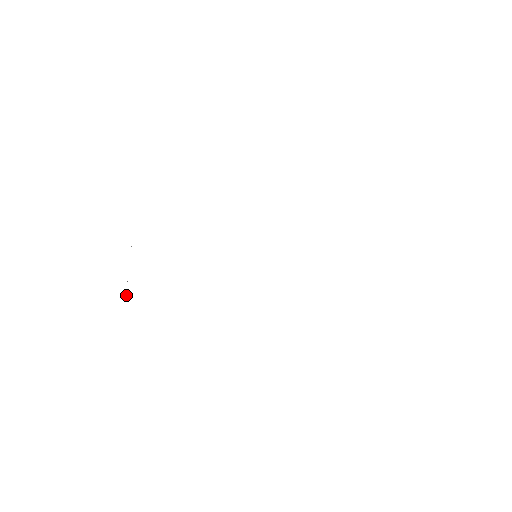
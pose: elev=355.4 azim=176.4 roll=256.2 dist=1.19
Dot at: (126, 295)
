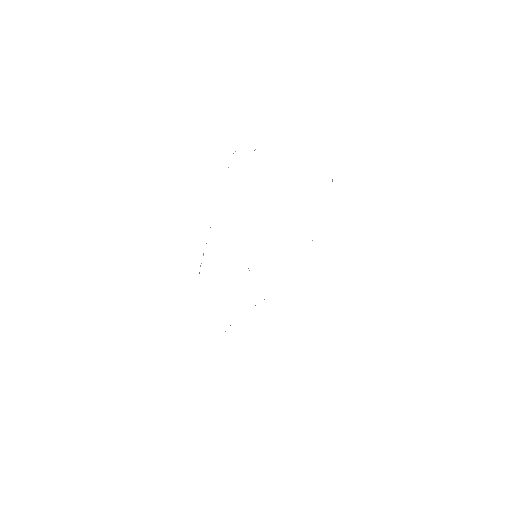
Dot at: occluded
